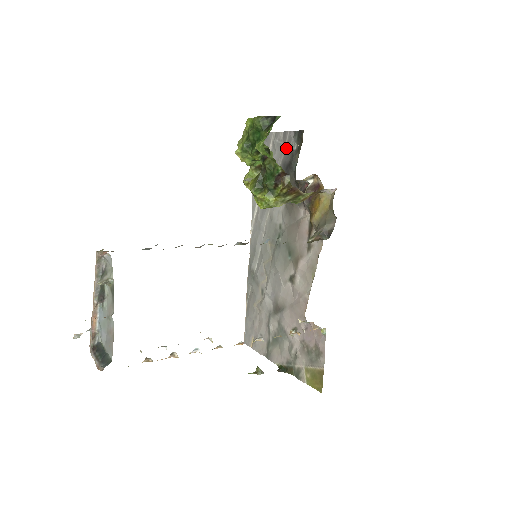
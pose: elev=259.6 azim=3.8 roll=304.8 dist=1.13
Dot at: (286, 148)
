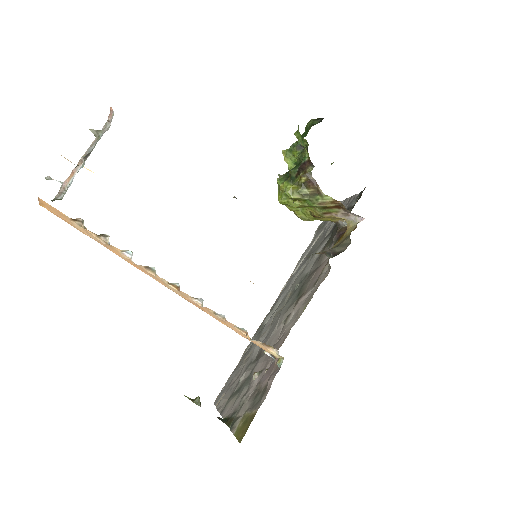
Dot at: (346, 208)
